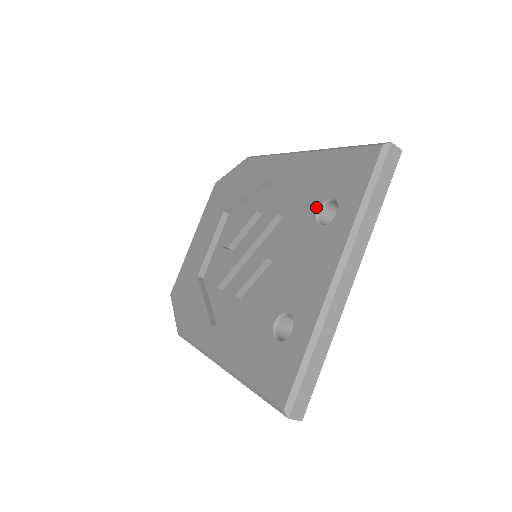
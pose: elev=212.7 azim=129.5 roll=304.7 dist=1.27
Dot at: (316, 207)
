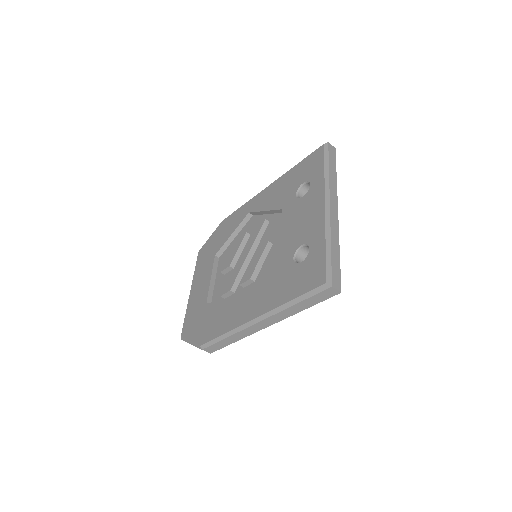
Dot at: (294, 194)
